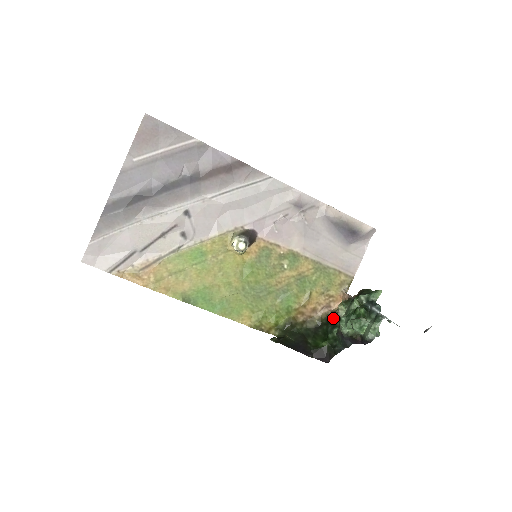
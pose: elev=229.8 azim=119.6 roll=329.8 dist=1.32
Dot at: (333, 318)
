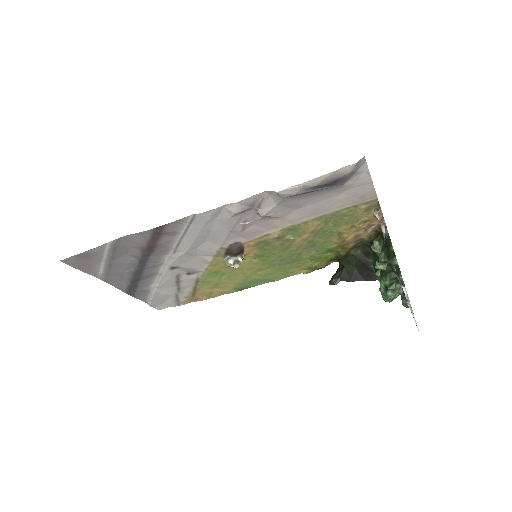
Dot at: occluded
